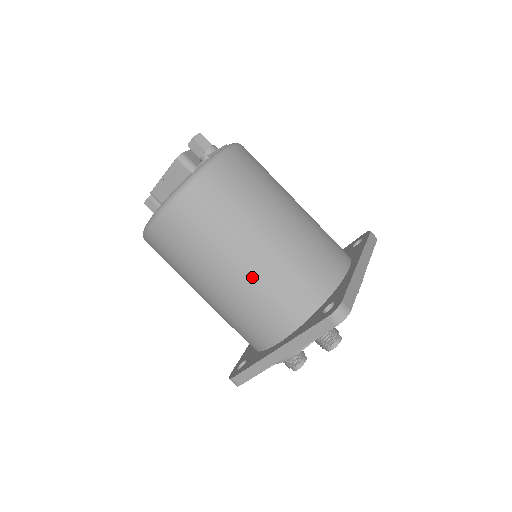
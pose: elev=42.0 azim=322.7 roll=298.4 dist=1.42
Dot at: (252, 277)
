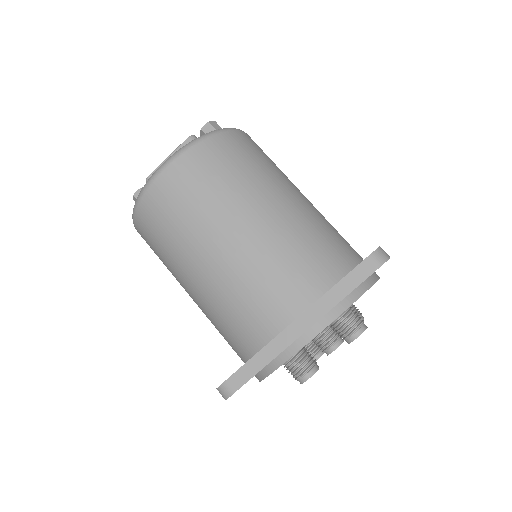
Dot at: (269, 233)
